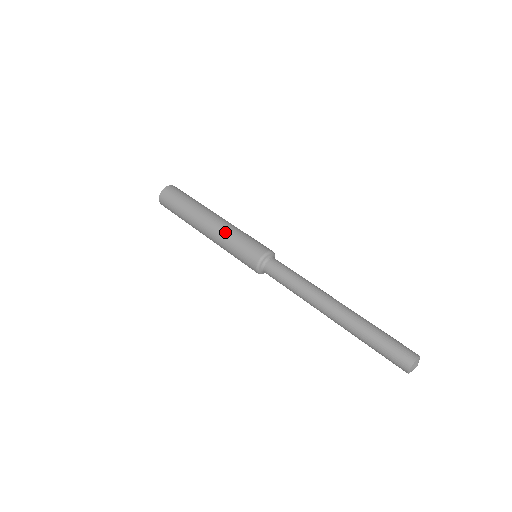
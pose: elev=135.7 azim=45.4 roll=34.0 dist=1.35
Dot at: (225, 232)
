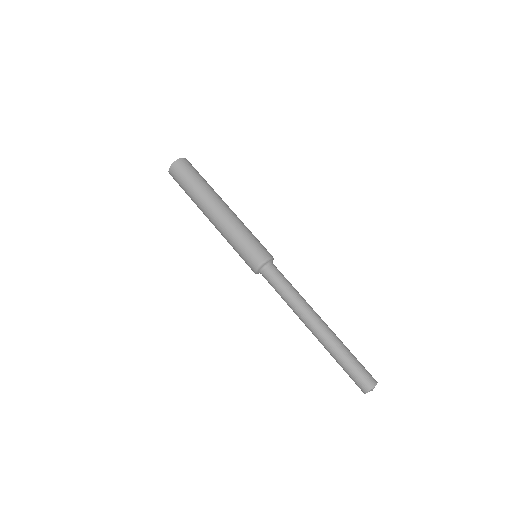
Dot at: (228, 231)
